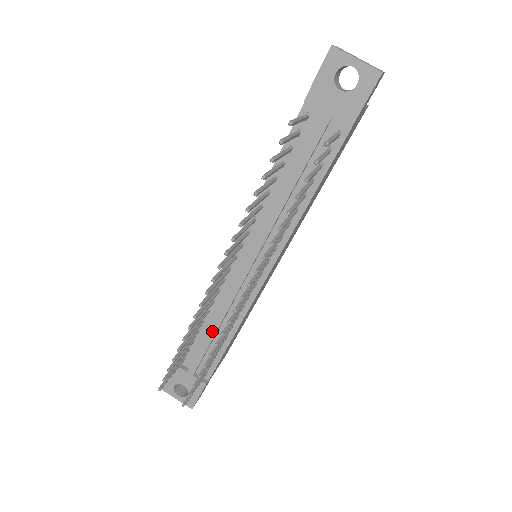
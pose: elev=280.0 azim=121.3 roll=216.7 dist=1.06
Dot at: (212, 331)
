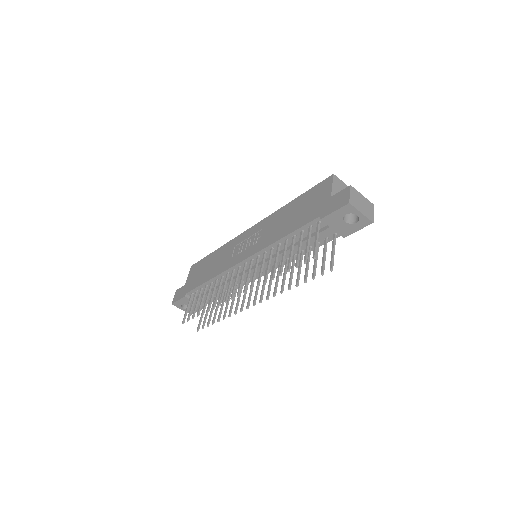
Dot at: occluded
